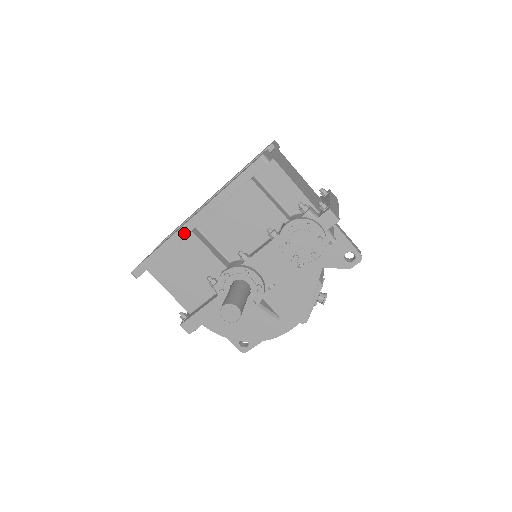
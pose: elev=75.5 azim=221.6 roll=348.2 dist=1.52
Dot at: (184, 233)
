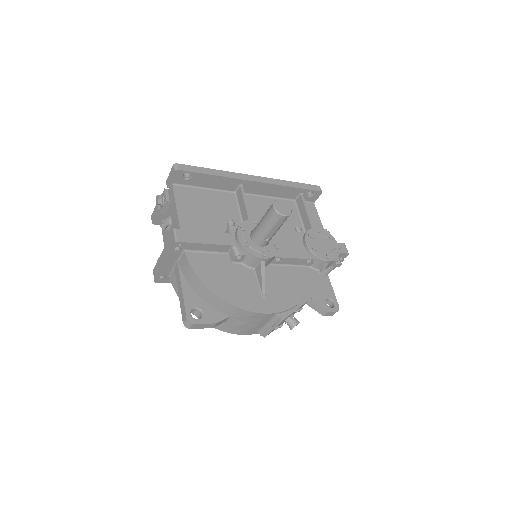
Dot at: (243, 178)
